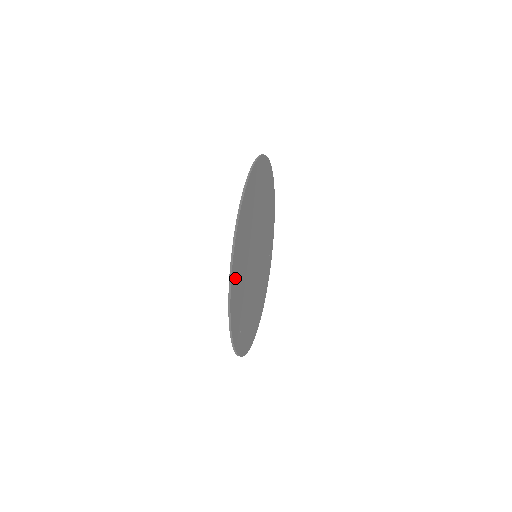
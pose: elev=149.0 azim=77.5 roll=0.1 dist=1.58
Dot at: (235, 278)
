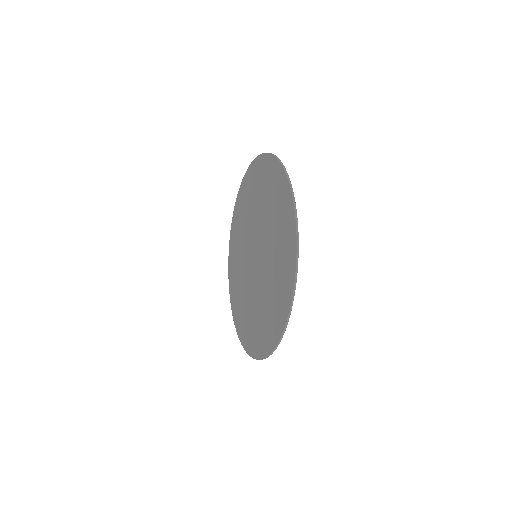
Dot at: (269, 169)
